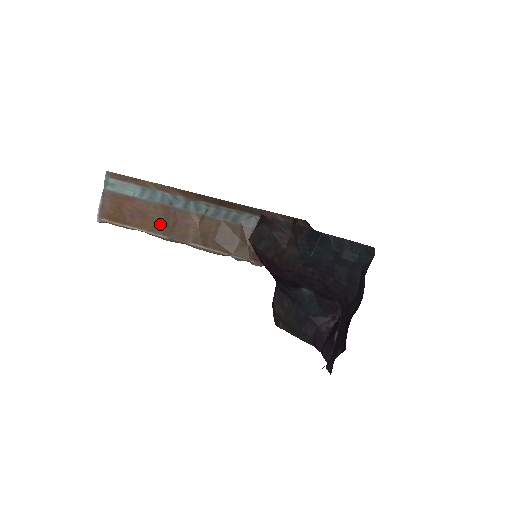
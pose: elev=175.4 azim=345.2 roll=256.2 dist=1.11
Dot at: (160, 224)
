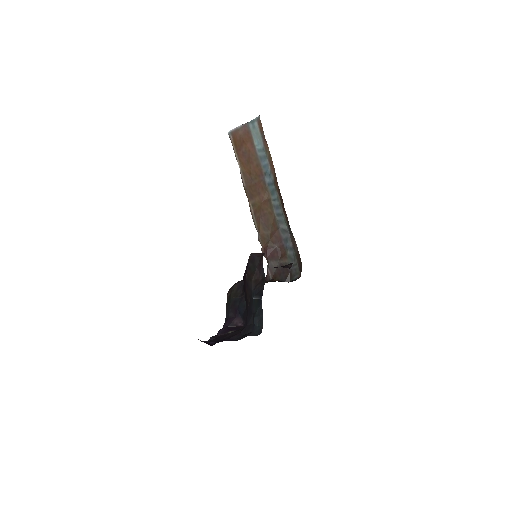
Dot at: (250, 175)
